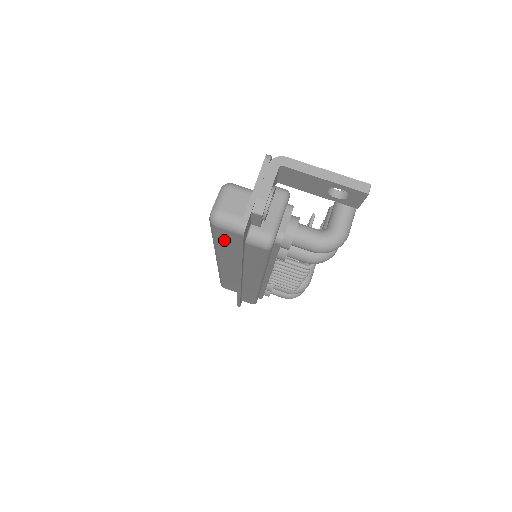
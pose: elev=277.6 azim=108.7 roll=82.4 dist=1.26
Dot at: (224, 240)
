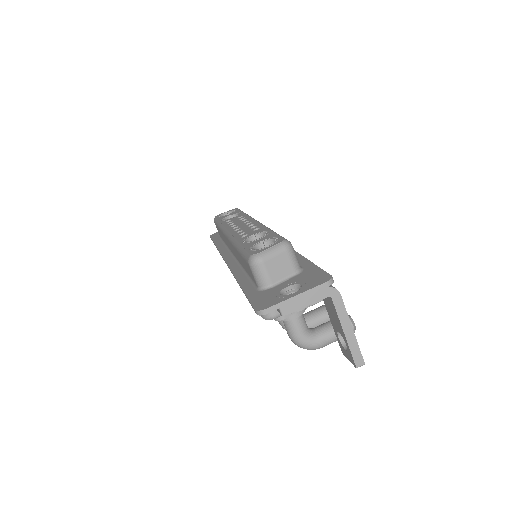
Dot at: (245, 263)
